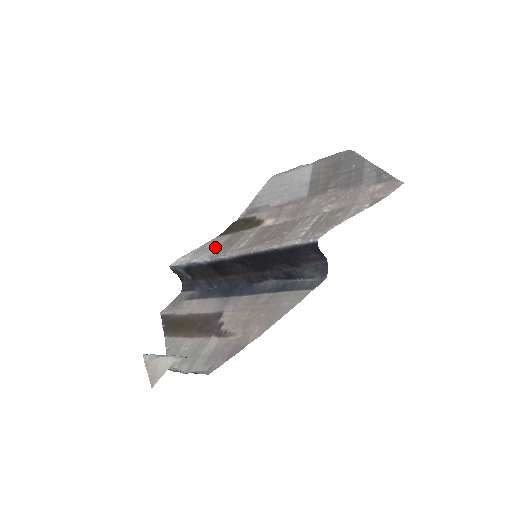
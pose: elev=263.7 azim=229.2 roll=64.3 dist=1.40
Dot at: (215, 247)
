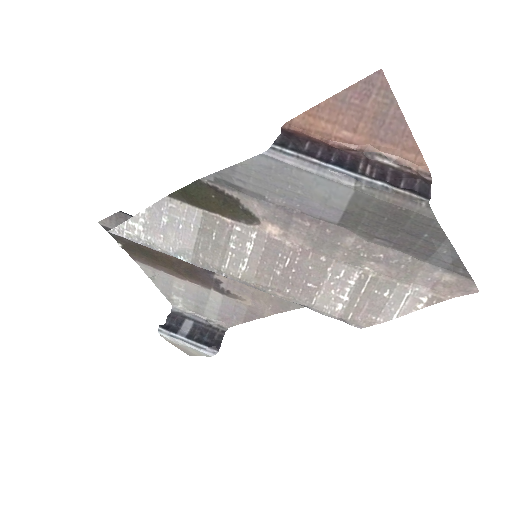
Dot at: (187, 239)
